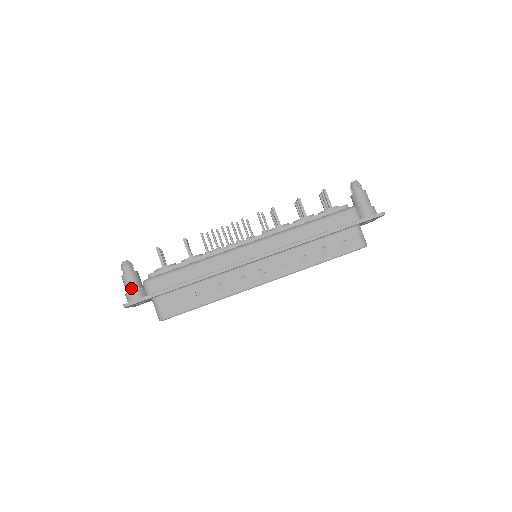
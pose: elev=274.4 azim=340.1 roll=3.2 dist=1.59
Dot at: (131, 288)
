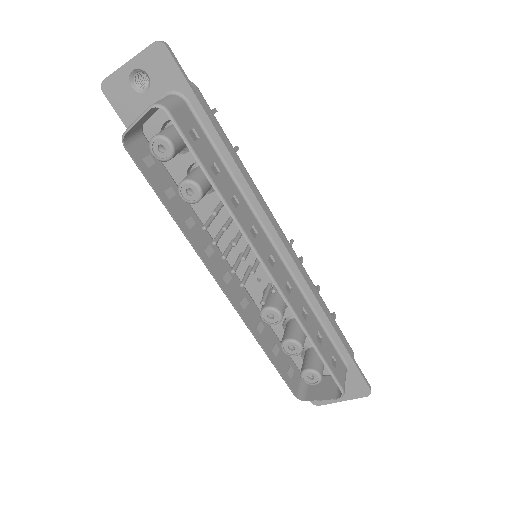
Dot at: occluded
